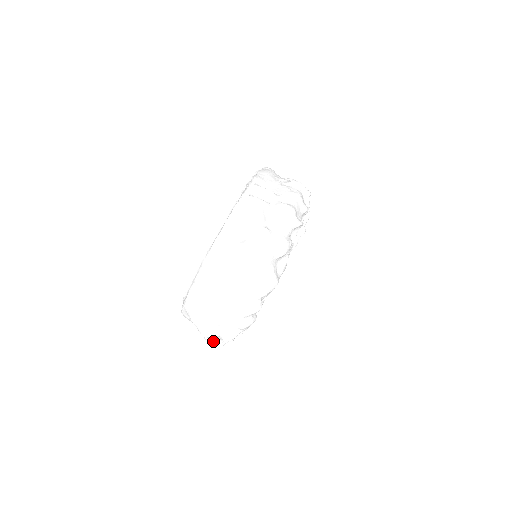
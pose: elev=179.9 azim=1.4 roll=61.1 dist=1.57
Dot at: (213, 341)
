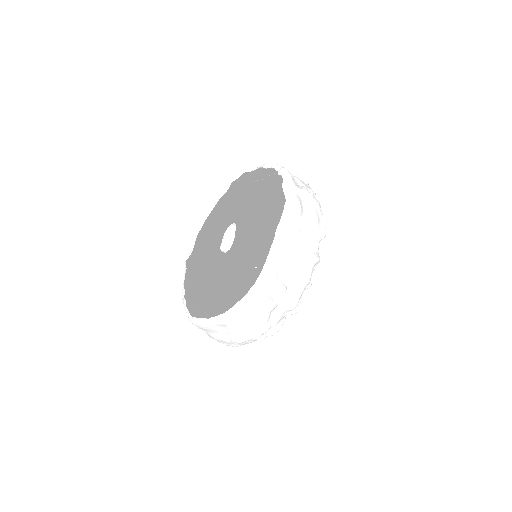
Dot at: (203, 311)
